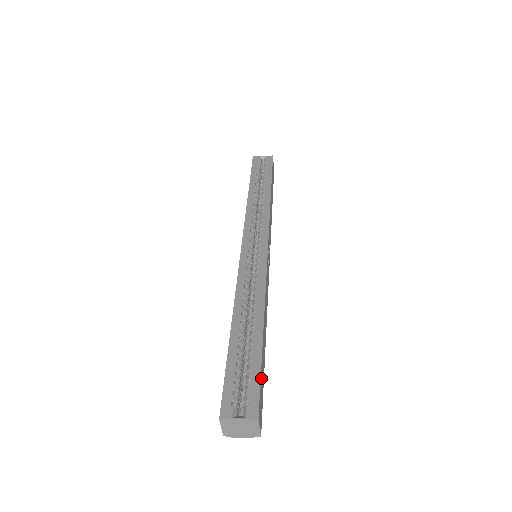
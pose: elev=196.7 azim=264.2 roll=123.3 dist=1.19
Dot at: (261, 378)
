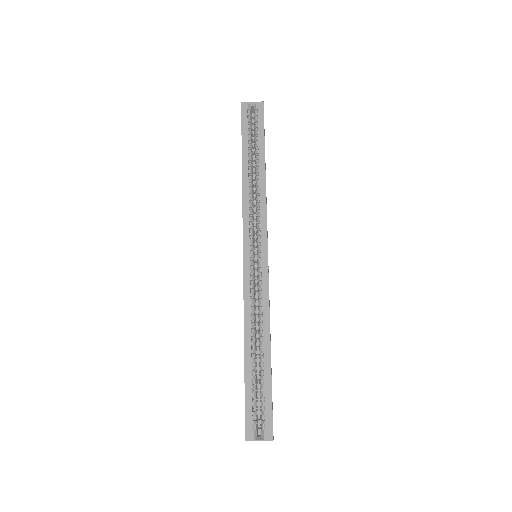
Dot at: occluded
